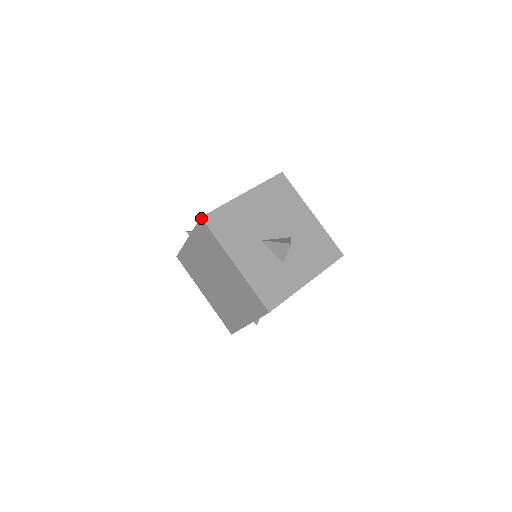
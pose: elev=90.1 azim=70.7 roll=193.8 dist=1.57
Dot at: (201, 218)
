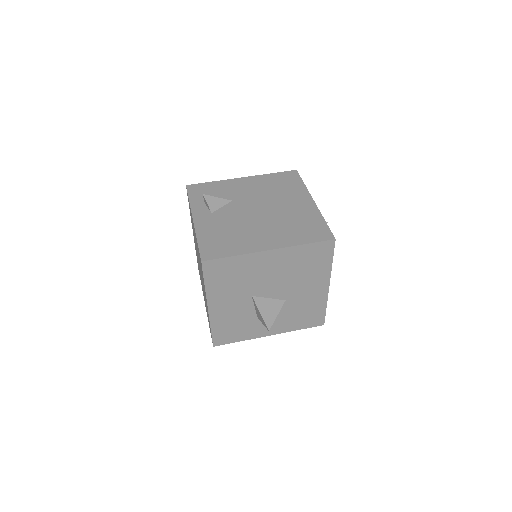
Dot at: (201, 262)
